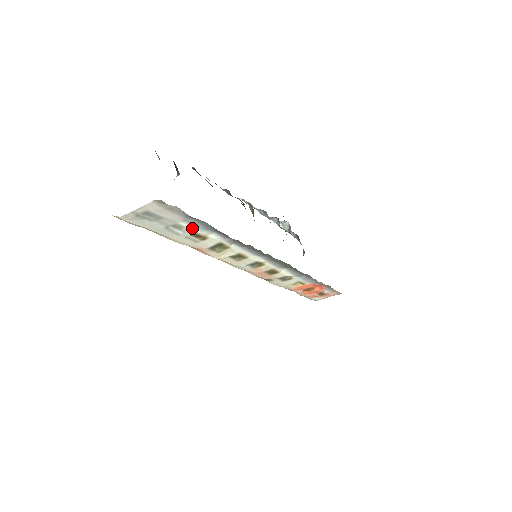
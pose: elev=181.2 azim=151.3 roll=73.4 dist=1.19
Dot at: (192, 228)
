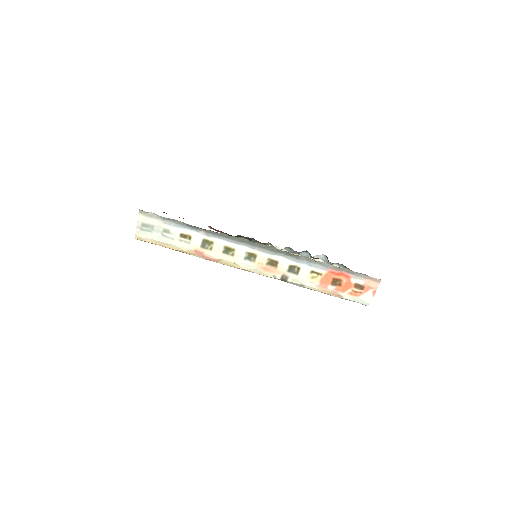
Dot at: (174, 229)
